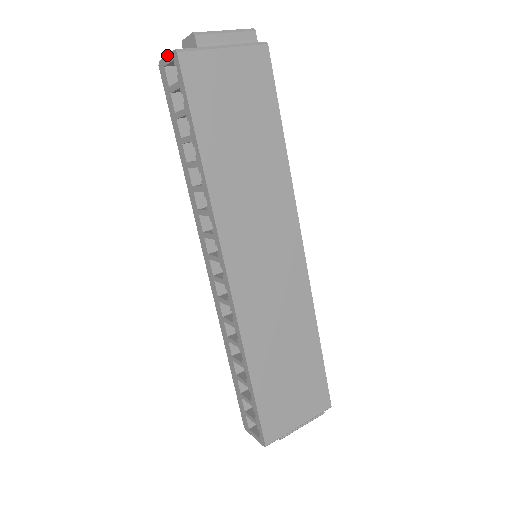
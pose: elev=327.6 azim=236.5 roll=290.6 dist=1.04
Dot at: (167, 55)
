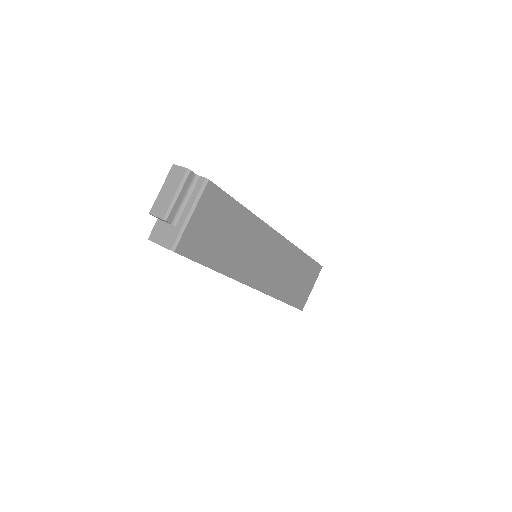
Dot at: occluded
